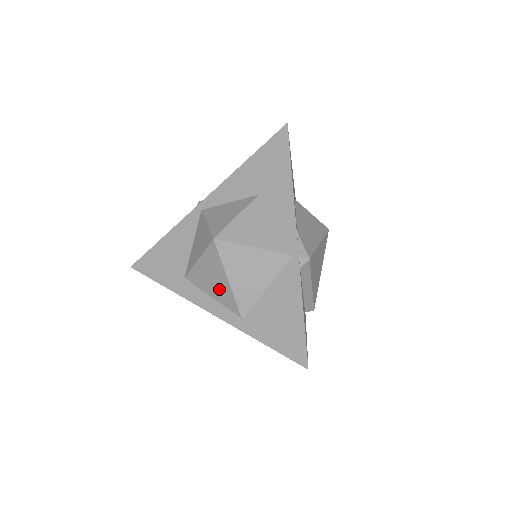
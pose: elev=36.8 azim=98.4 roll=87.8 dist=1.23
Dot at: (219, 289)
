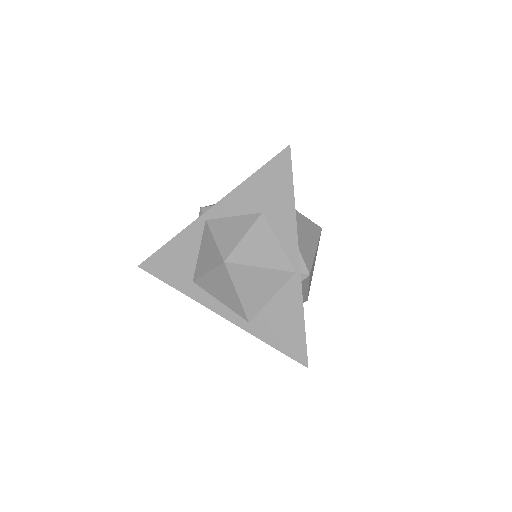
Dot at: (228, 298)
